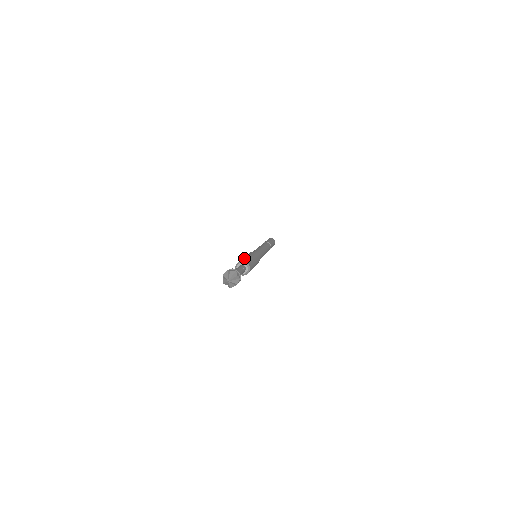
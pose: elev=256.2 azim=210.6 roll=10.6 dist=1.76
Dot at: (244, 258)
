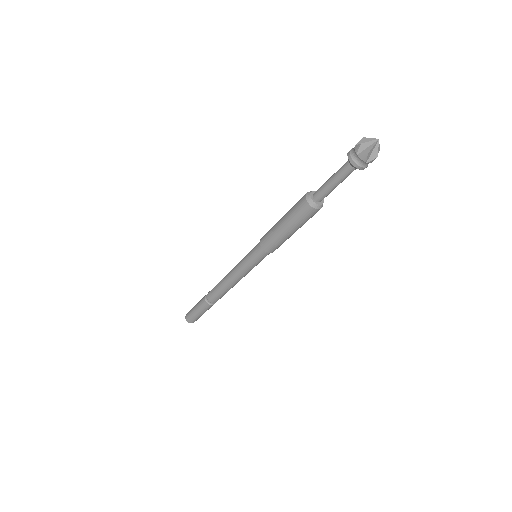
Dot at: (296, 203)
